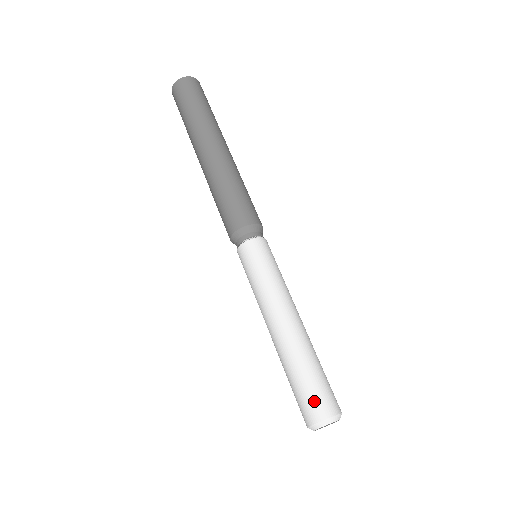
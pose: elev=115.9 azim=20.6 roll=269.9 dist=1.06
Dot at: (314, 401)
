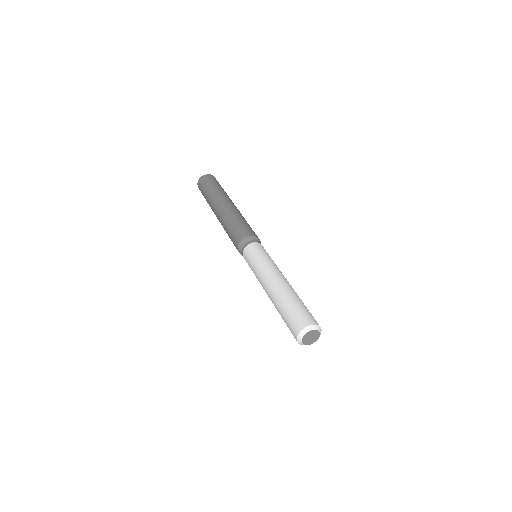
Dot at: (294, 322)
